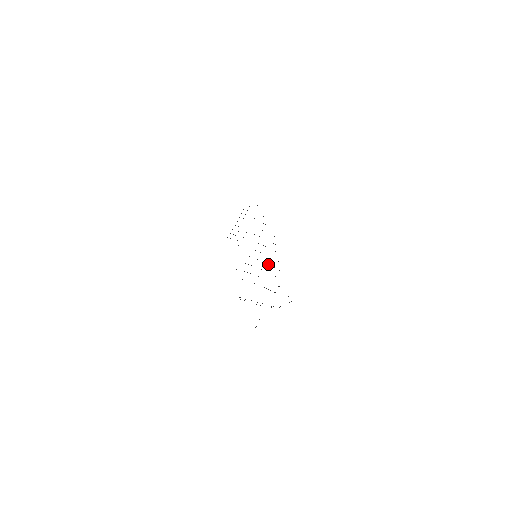
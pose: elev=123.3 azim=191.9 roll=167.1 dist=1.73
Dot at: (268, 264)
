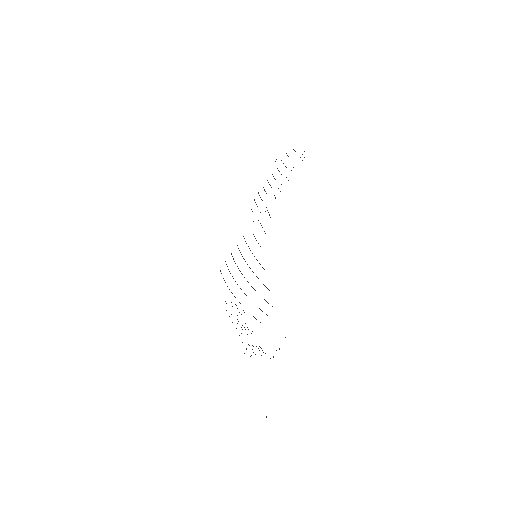
Dot at: occluded
